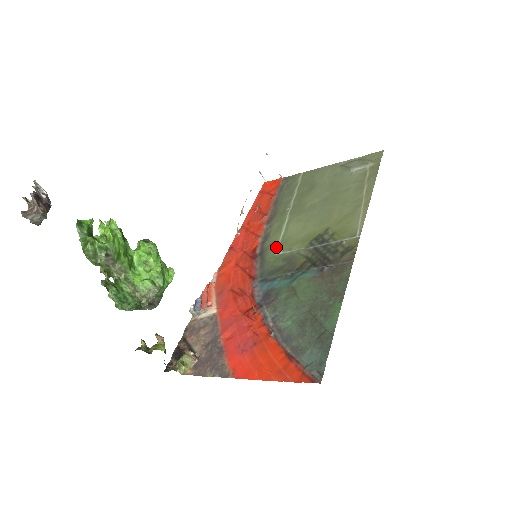
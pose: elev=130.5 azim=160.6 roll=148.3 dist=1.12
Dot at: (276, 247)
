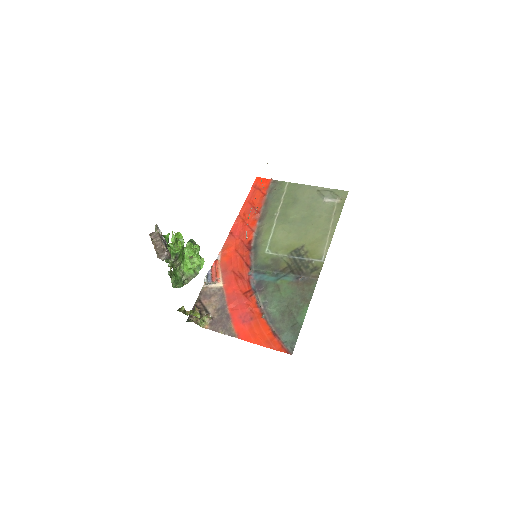
Dot at: (266, 246)
